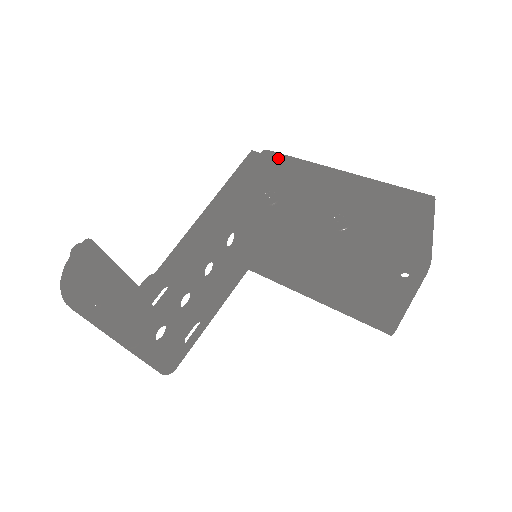
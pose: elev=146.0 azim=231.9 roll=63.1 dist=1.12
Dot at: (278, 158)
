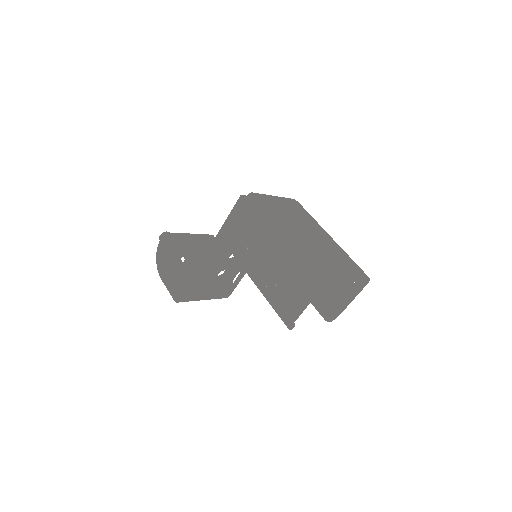
Dot at: (253, 210)
